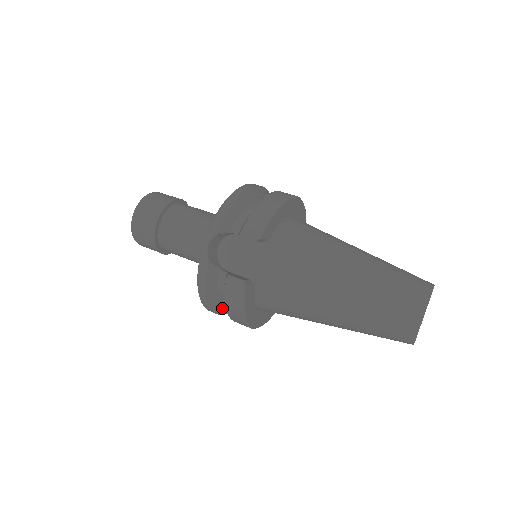
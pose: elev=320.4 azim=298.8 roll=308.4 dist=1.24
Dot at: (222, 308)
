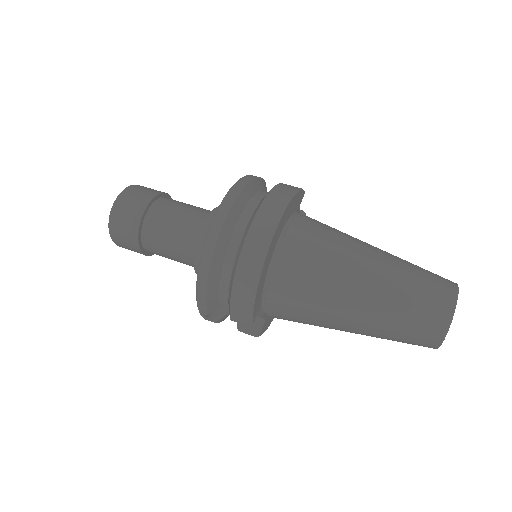
Dot at: occluded
